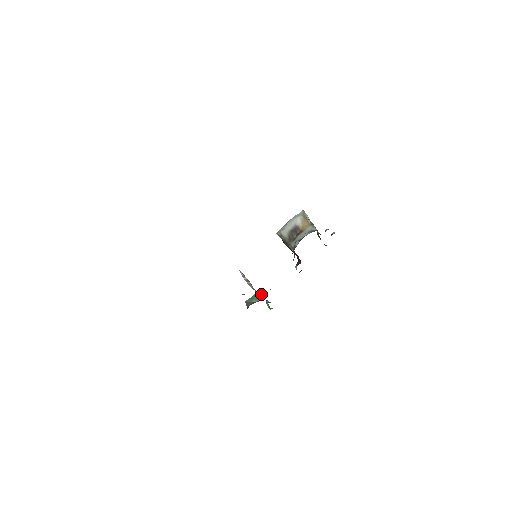
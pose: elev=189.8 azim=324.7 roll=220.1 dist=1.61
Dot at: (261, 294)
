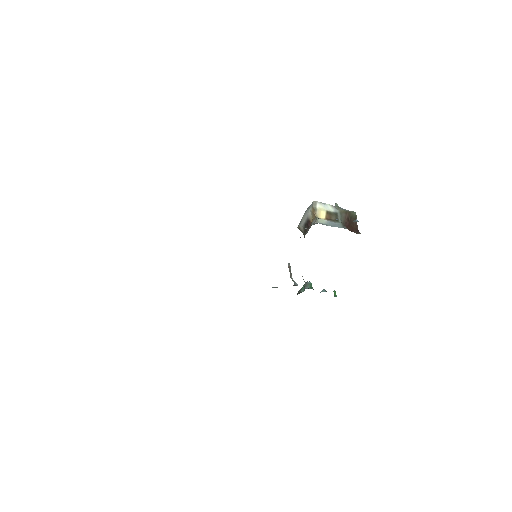
Dot at: (309, 284)
